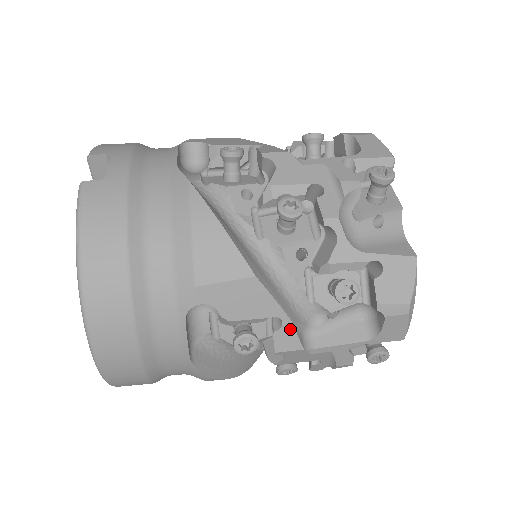
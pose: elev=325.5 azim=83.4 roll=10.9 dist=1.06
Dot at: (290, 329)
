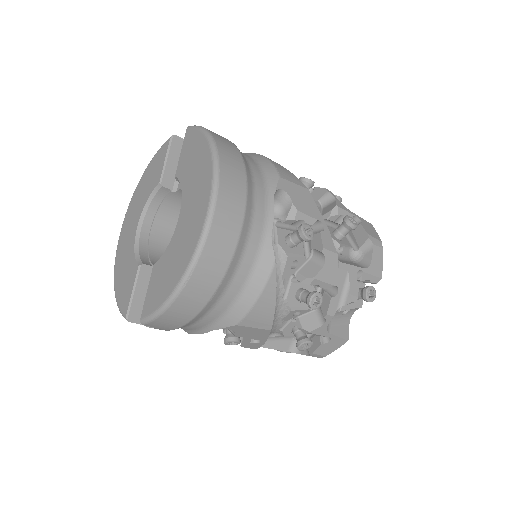
Dot at: (328, 234)
